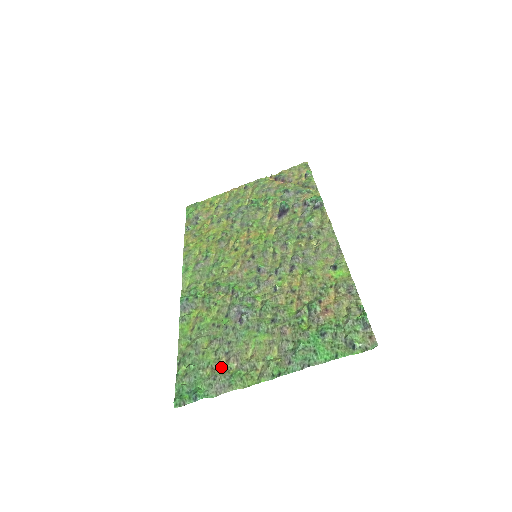
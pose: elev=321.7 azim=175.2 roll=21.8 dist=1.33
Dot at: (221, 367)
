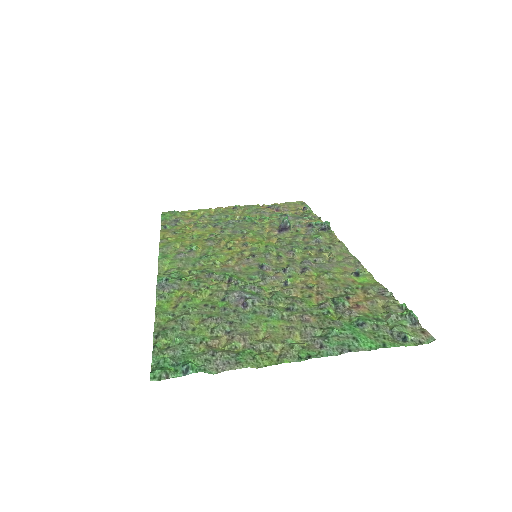
Dot at: (221, 345)
